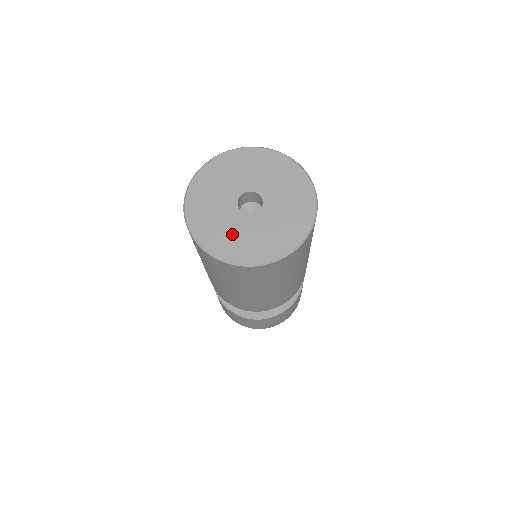
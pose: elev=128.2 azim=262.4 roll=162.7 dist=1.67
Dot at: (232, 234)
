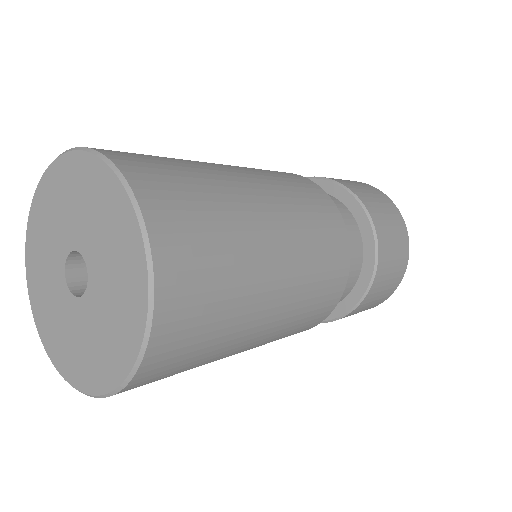
Dot at: (52, 310)
